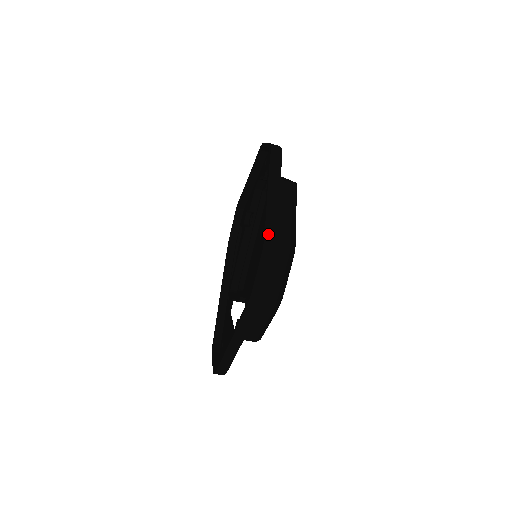
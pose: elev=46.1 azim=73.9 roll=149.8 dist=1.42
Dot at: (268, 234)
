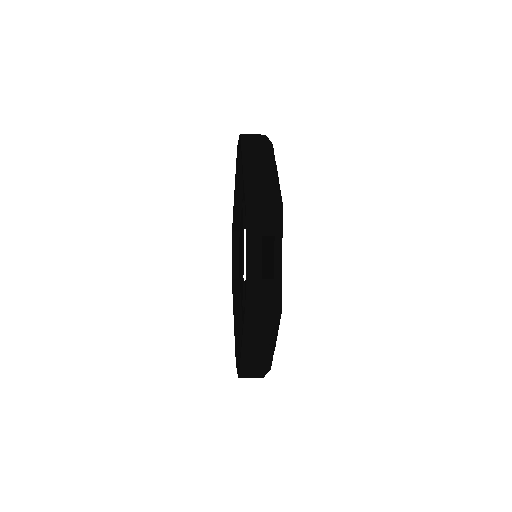
Dot at: (242, 373)
